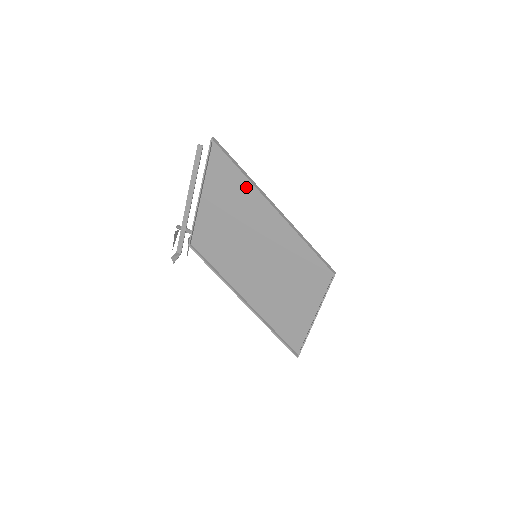
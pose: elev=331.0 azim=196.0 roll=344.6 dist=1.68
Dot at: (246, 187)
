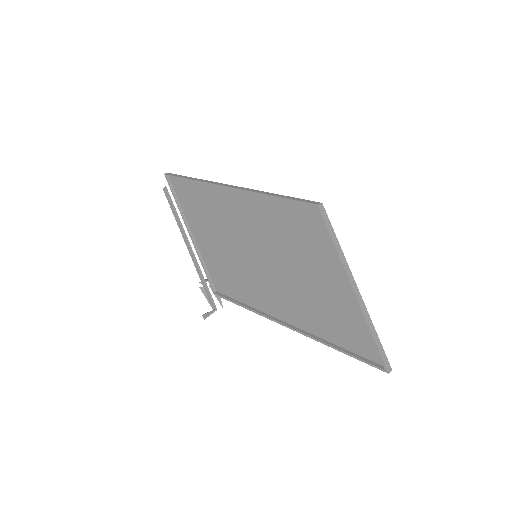
Dot at: (205, 191)
